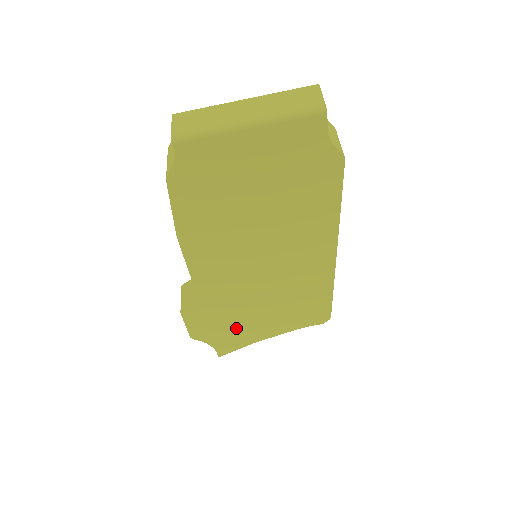
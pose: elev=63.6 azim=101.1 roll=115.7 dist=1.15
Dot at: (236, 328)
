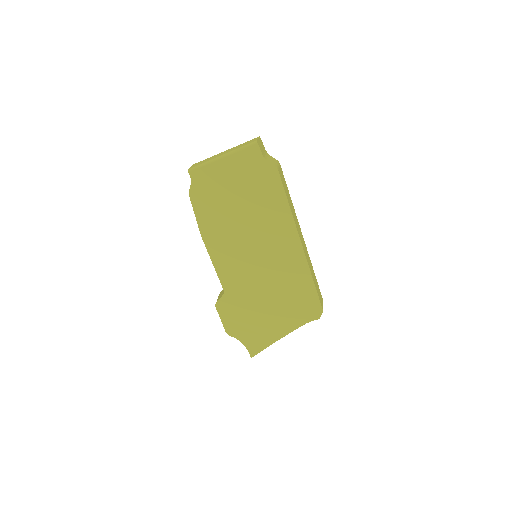
Dot at: (256, 324)
